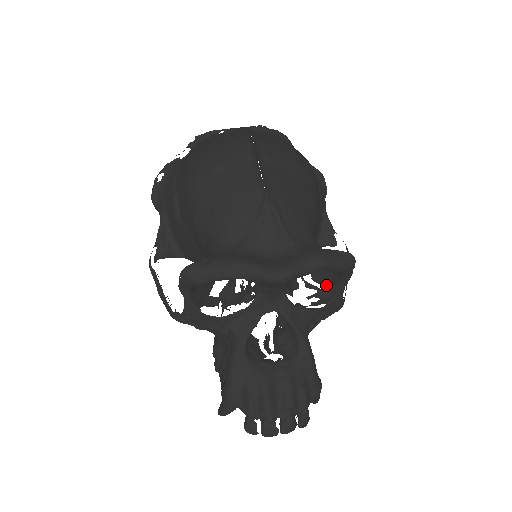
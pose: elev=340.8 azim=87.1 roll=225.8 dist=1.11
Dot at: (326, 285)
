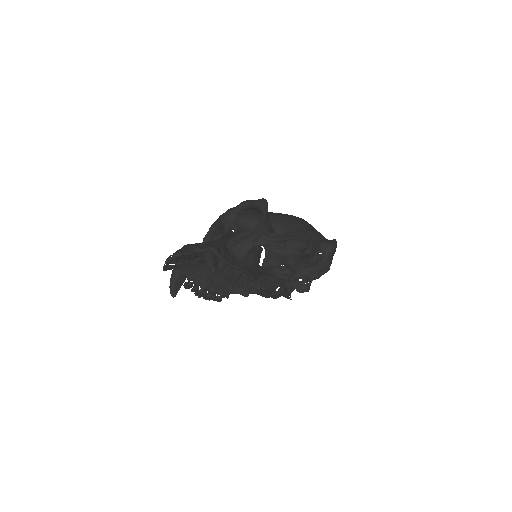
Dot at: occluded
